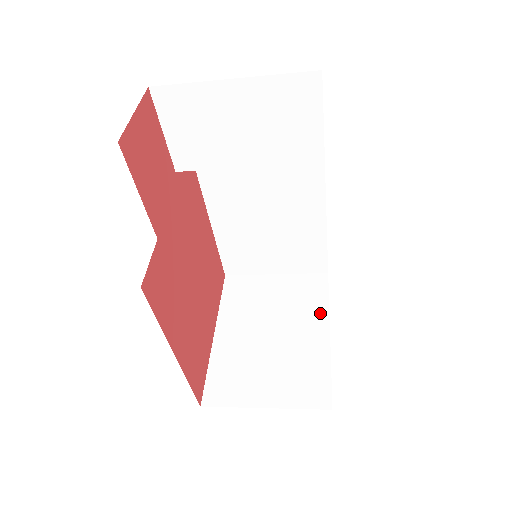
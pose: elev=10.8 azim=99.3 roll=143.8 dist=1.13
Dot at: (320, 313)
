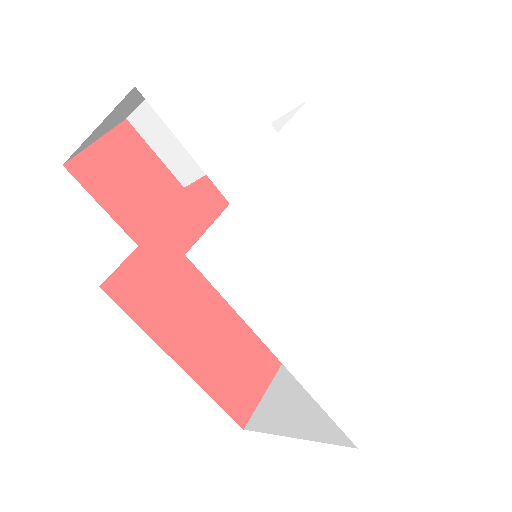
Dot at: occluded
